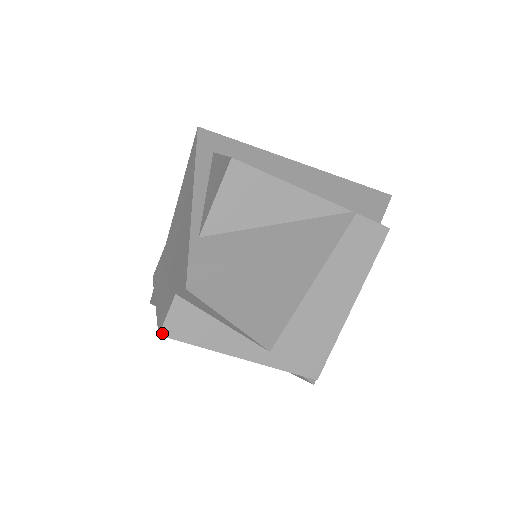
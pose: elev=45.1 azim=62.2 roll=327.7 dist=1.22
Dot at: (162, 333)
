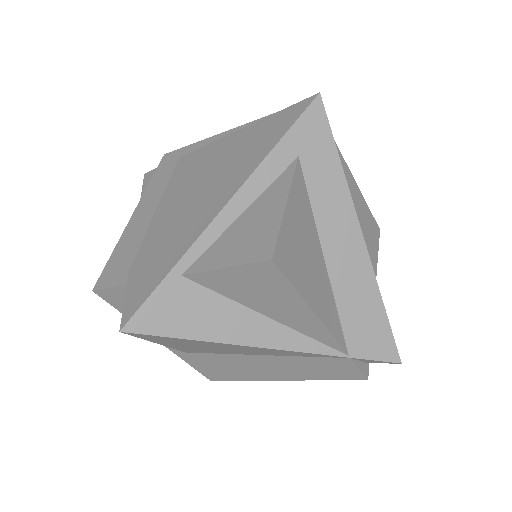
Dot at: (96, 292)
